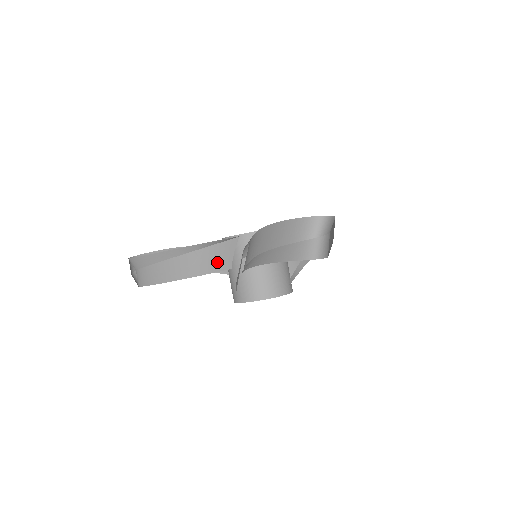
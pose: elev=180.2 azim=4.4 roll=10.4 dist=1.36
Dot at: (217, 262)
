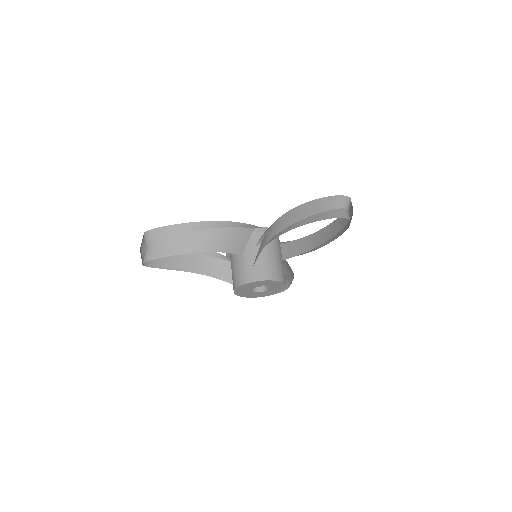
Dot at: (234, 244)
